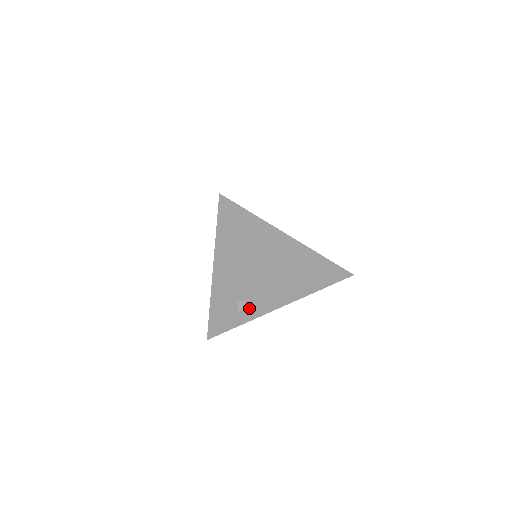
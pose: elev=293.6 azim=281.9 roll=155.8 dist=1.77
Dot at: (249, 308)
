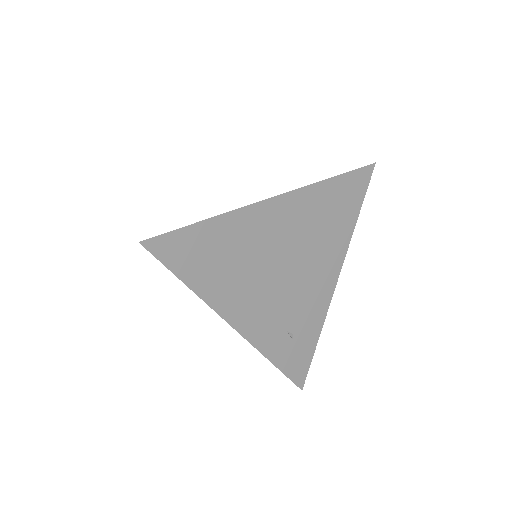
Dot at: occluded
